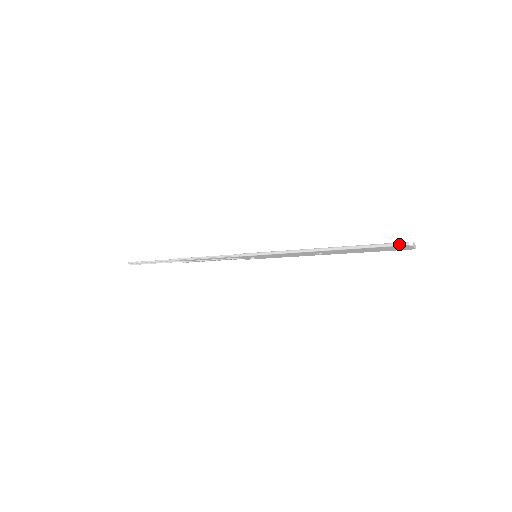
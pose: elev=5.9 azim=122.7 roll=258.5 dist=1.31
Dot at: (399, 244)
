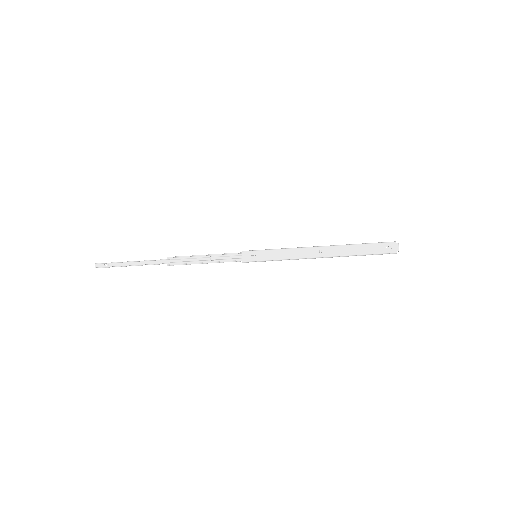
Dot at: (388, 242)
